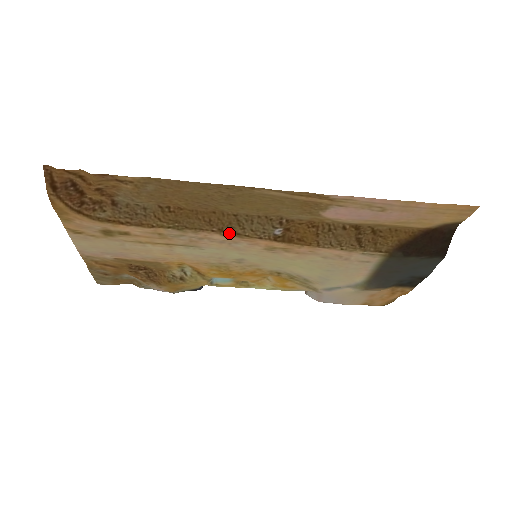
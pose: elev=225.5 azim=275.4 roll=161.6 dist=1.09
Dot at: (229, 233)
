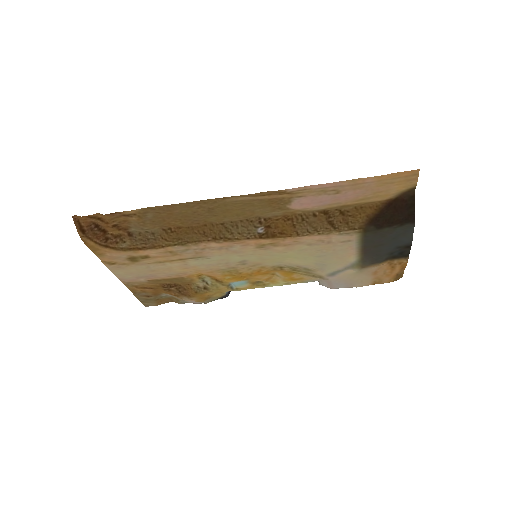
Dot at: (222, 240)
